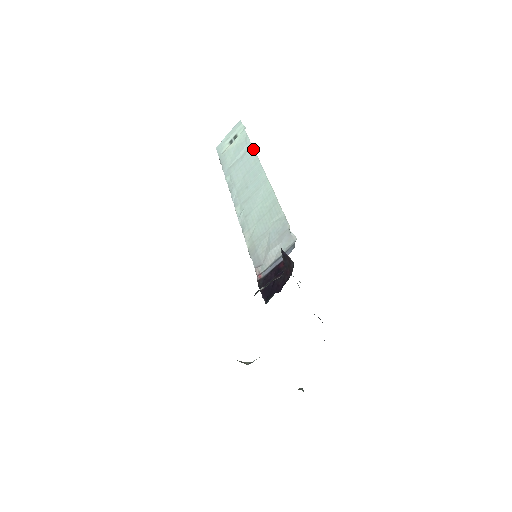
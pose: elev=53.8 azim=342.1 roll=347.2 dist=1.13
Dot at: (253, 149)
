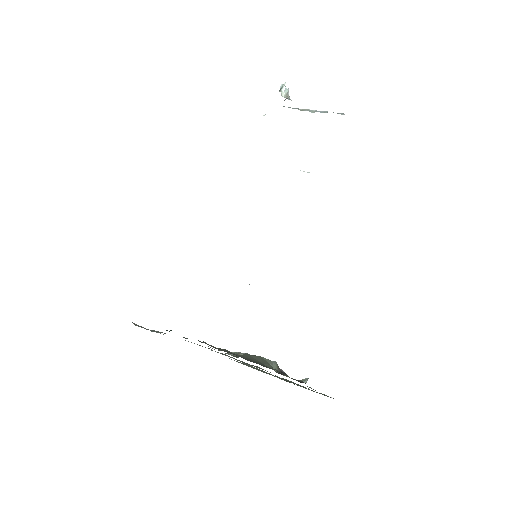
Dot at: occluded
